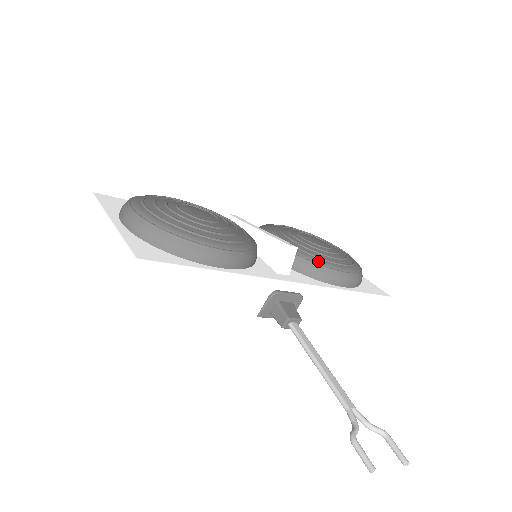
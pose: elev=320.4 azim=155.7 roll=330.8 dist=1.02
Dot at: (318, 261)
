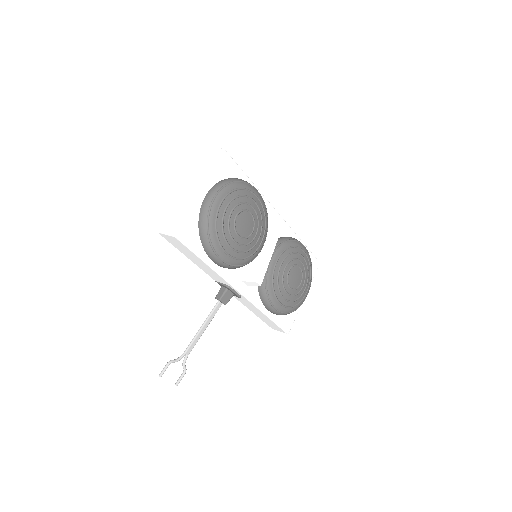
Dot at: (270, 293)
